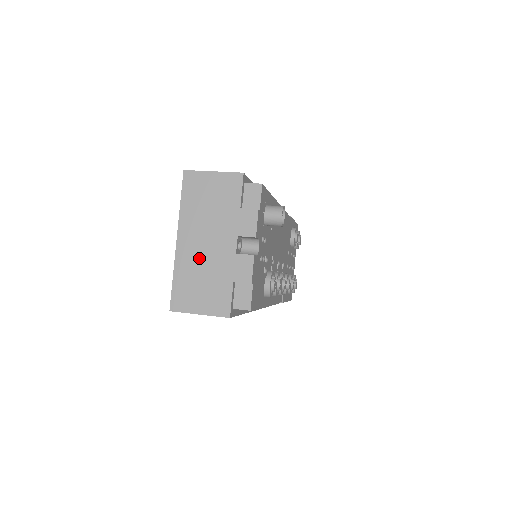
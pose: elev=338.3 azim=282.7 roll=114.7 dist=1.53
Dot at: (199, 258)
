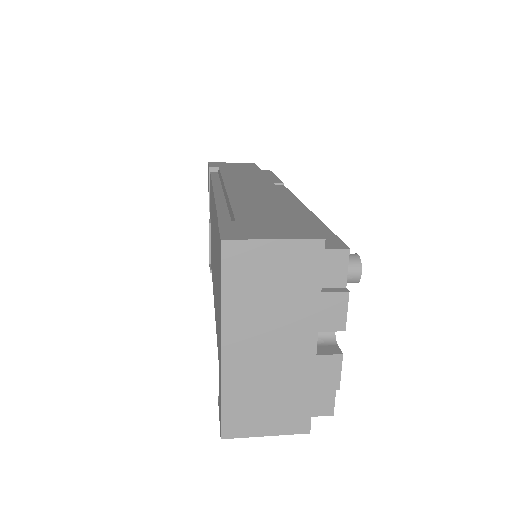
Dot at: (260, 368)
